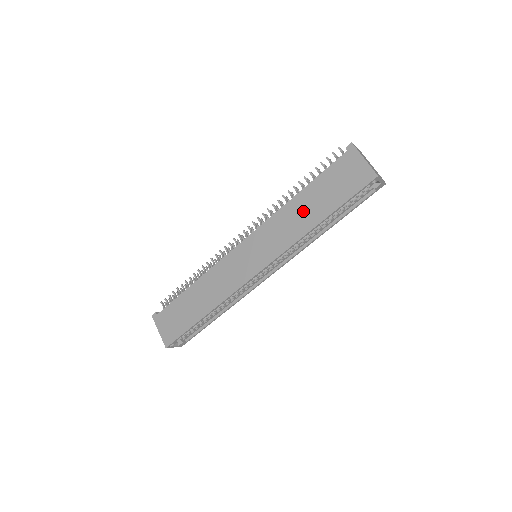
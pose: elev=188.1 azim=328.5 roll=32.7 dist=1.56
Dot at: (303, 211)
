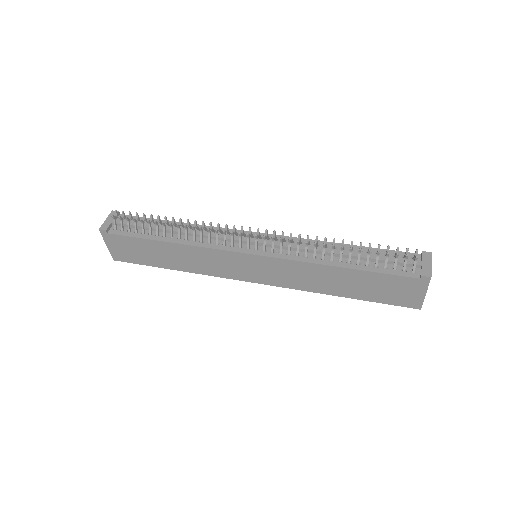
Dot at: (334, 281)
